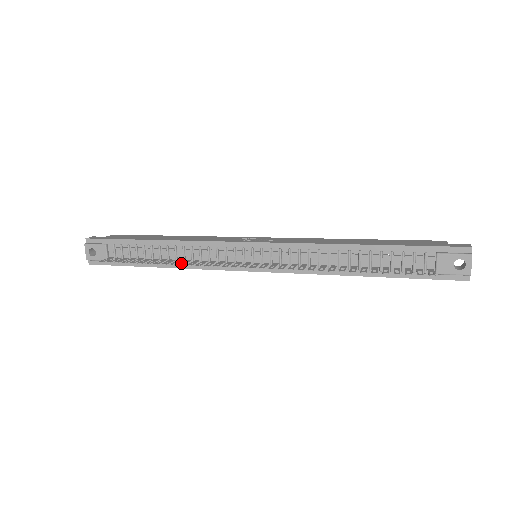
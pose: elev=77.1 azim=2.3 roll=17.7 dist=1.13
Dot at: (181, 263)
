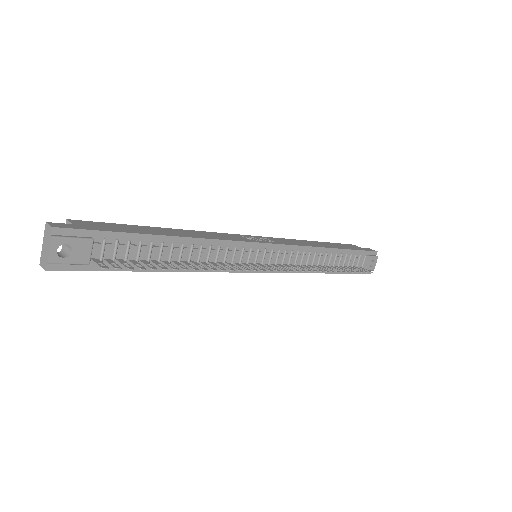
Dot at: occluded
